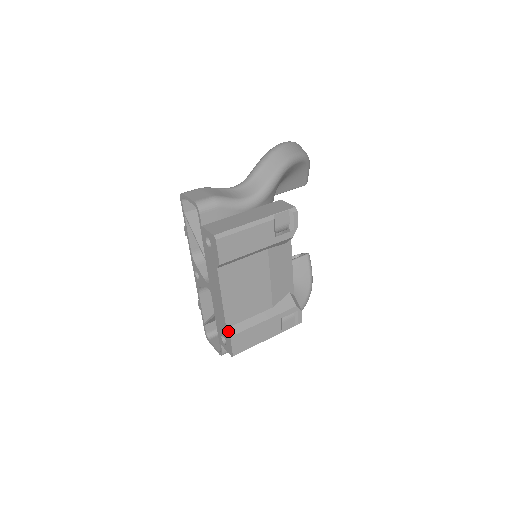
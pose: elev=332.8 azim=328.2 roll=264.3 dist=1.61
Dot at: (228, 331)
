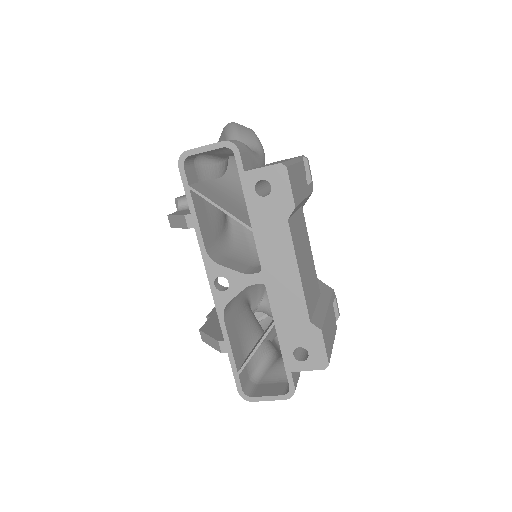
Dot at: (314, 324)
